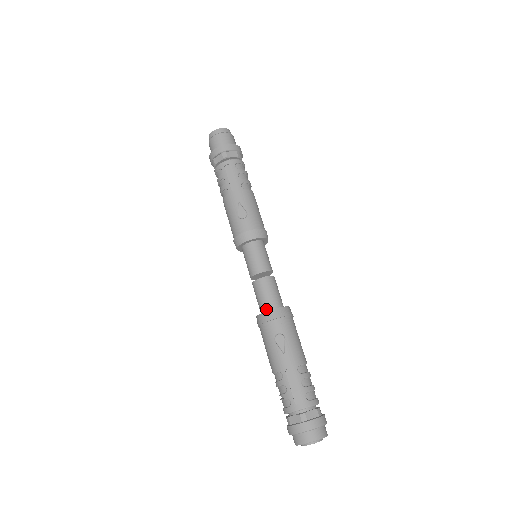
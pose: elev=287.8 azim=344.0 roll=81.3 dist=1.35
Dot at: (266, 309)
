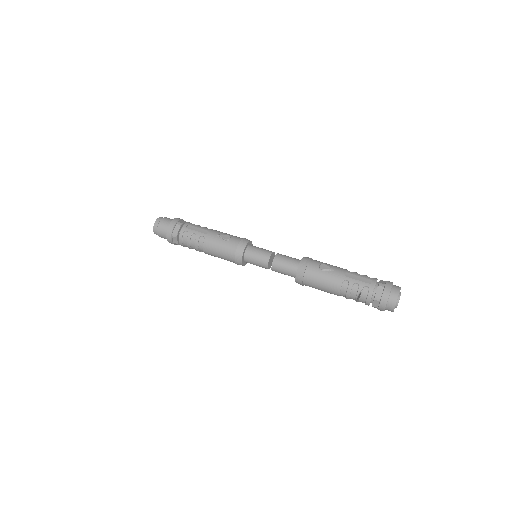
Dot at: (297, 266)
